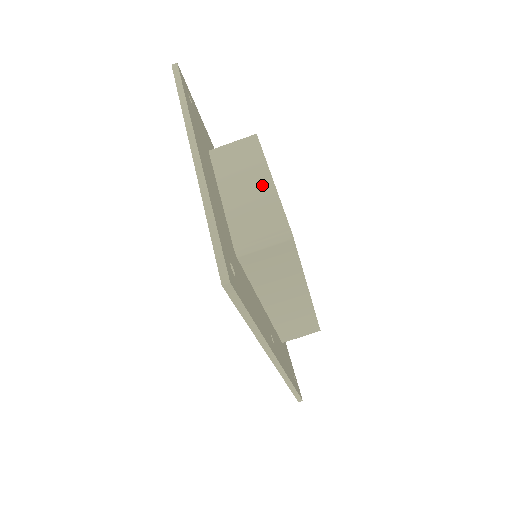
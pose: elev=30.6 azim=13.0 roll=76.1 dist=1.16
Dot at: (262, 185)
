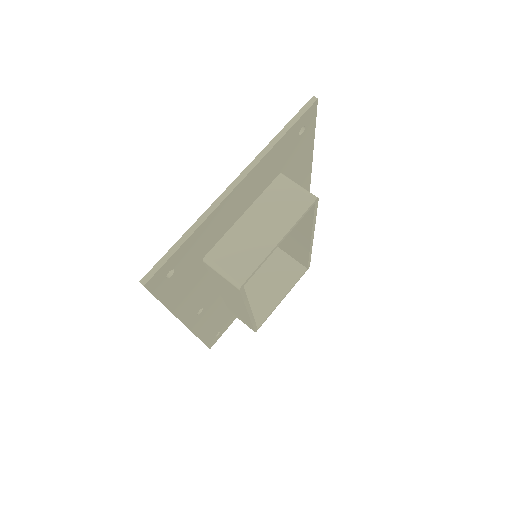
Dot at: (270, 237)
